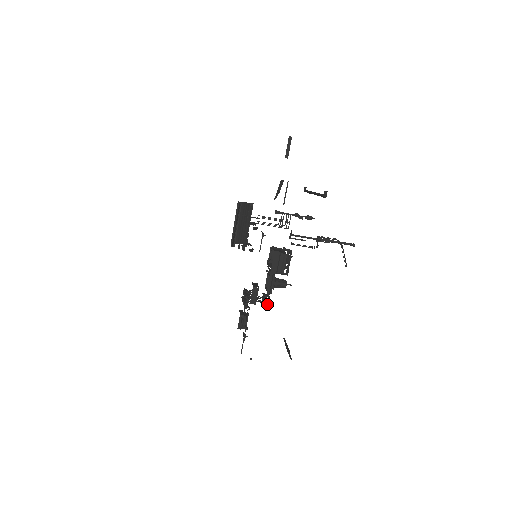
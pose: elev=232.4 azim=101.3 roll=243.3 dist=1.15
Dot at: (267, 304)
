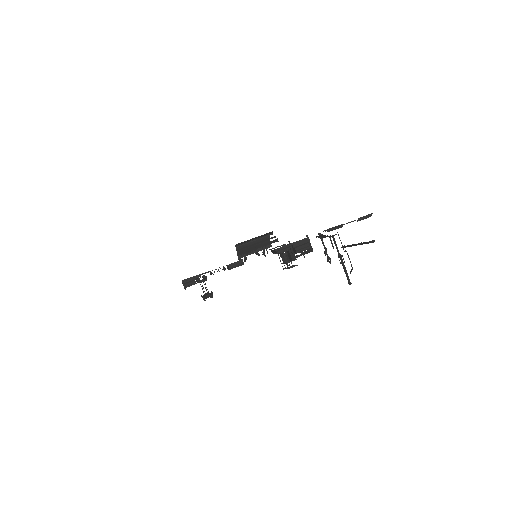
Dot at: occluded
